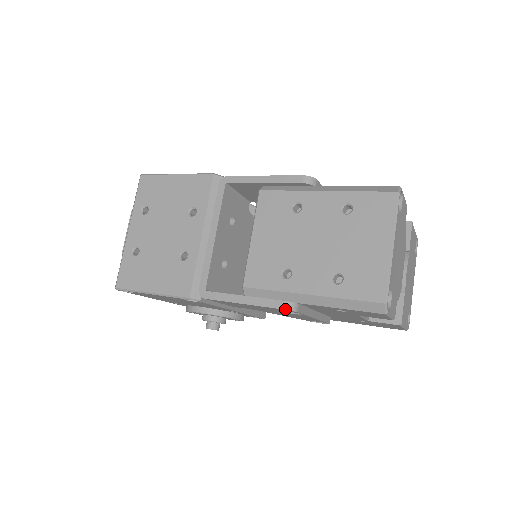
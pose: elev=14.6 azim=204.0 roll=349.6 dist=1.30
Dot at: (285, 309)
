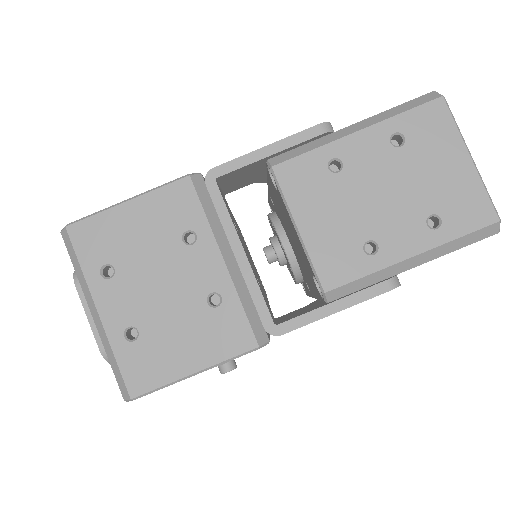
Dot at: occluded
